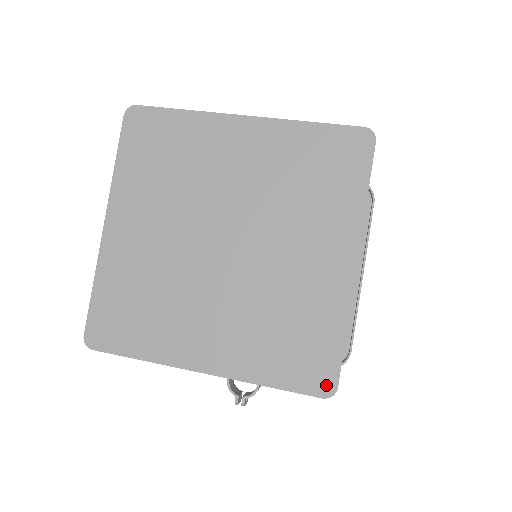
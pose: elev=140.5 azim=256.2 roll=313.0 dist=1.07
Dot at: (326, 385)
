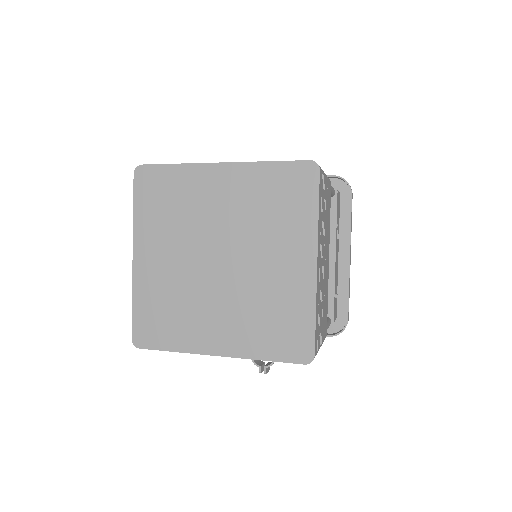
Dot at: (306, 355)
